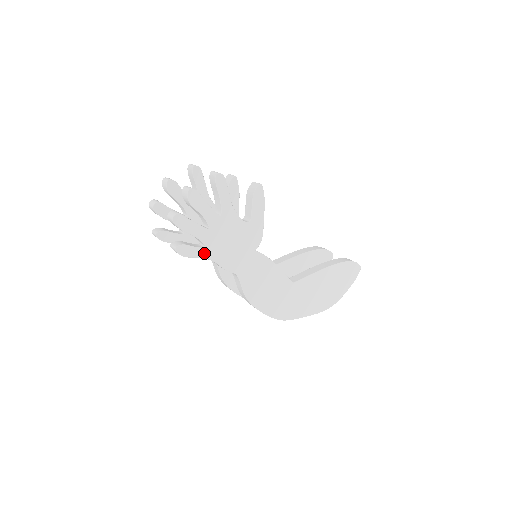
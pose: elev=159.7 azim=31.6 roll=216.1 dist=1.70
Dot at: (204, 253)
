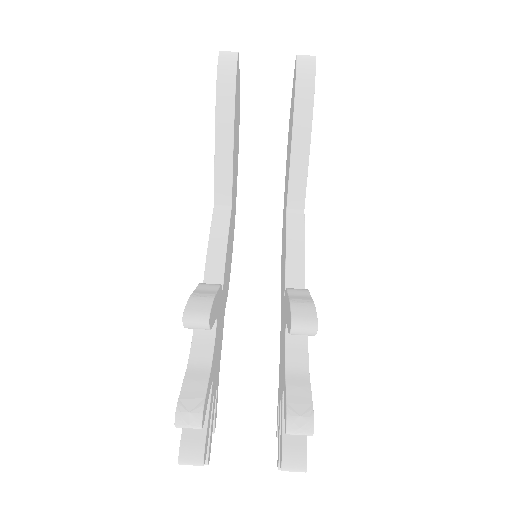
Dot at: occluded
